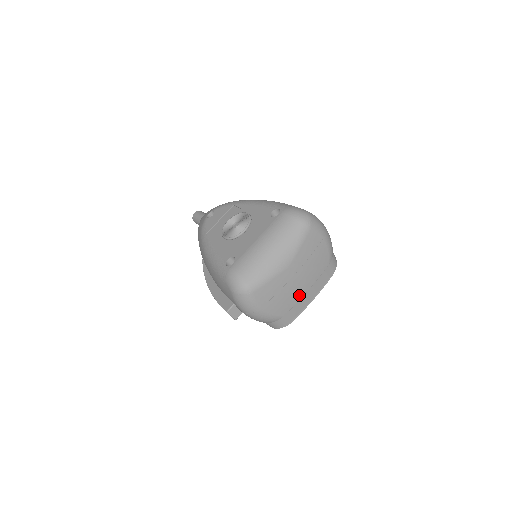
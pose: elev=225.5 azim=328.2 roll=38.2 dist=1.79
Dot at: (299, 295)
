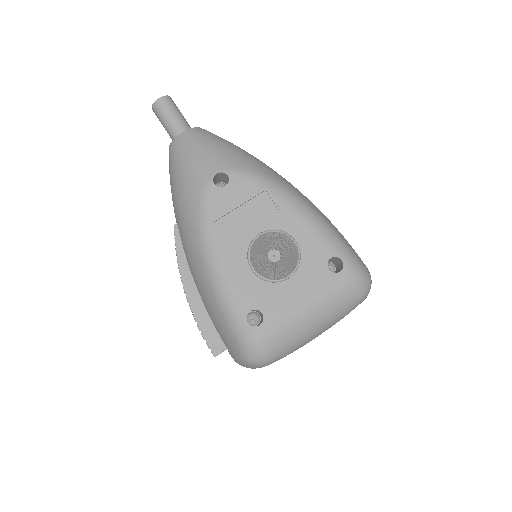
Dot at: occluded
